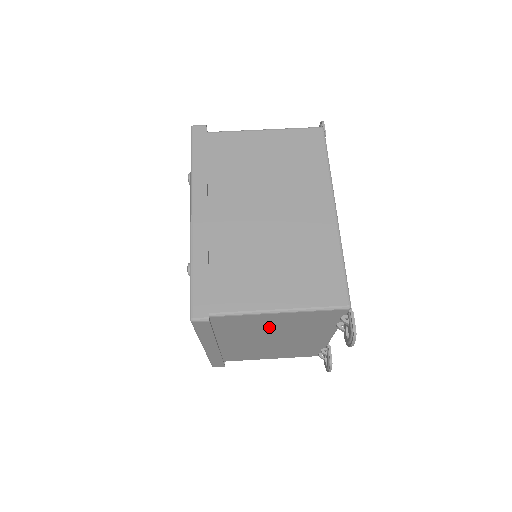
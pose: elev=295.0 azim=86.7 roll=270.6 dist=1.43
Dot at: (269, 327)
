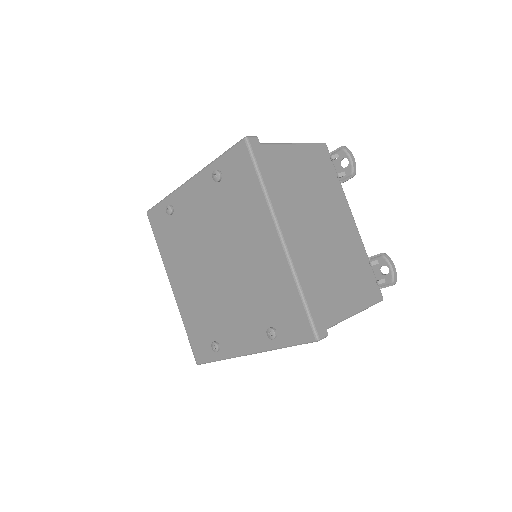
Dot at: (303, 182)
